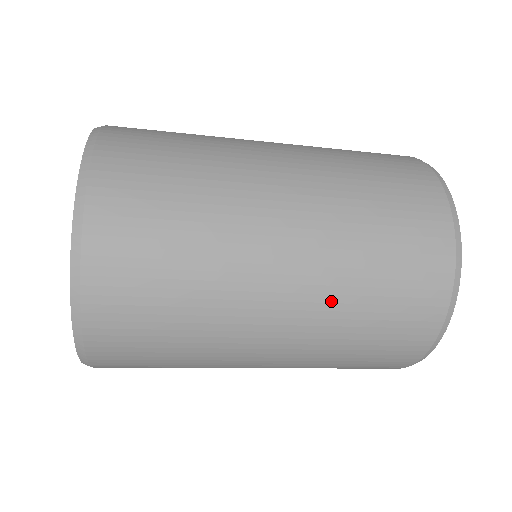
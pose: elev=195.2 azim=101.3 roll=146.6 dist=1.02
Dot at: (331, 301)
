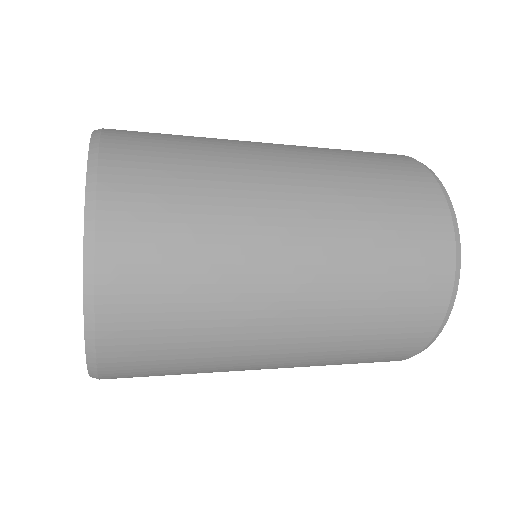
Dot at: (311, 365)
